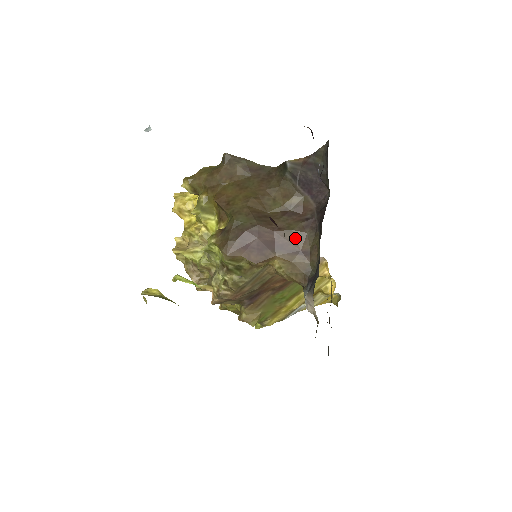
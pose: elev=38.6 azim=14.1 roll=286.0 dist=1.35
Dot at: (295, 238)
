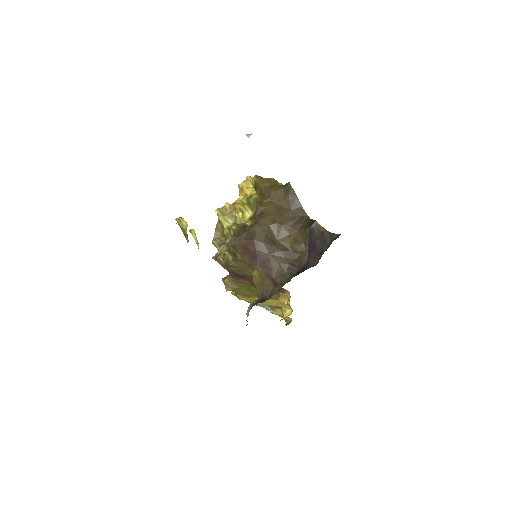
Dot at: (277, 269)
